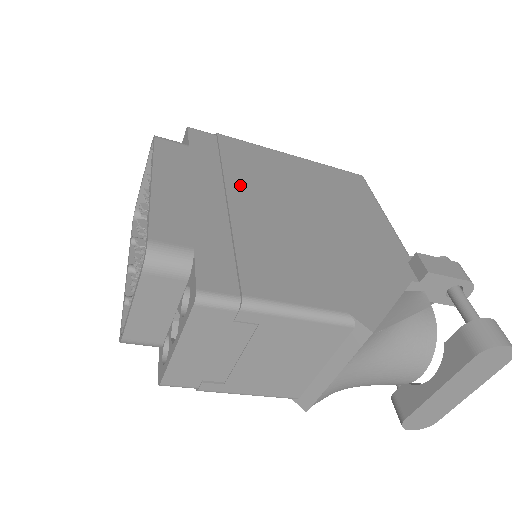
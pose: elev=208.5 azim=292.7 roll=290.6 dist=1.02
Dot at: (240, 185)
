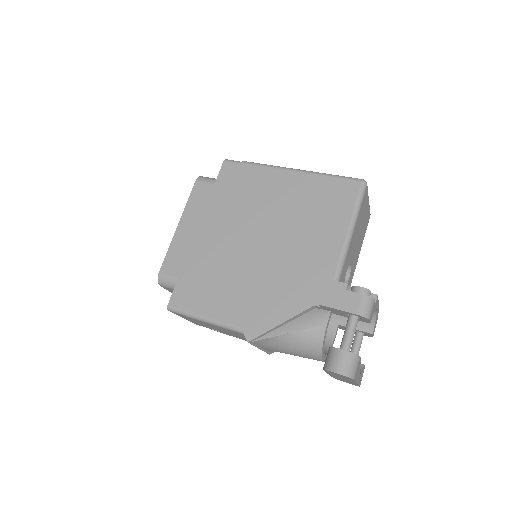
Dot at: (230, 220)
